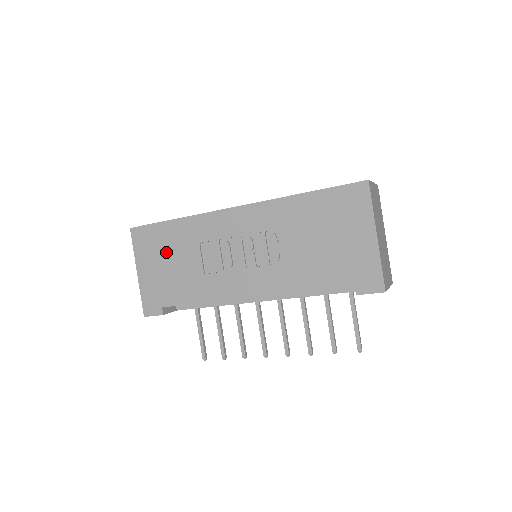
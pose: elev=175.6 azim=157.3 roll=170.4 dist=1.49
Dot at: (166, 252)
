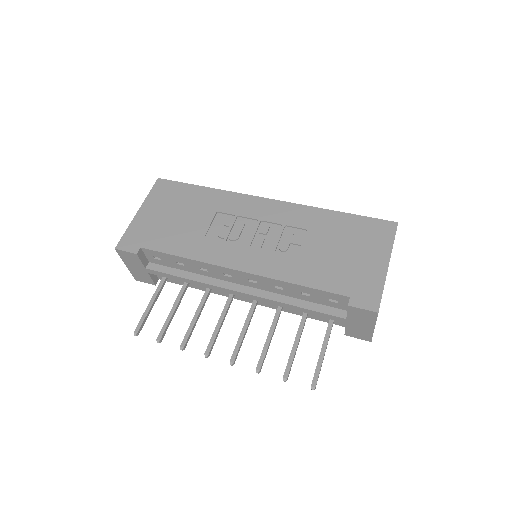
Dot at: (179, 206)
